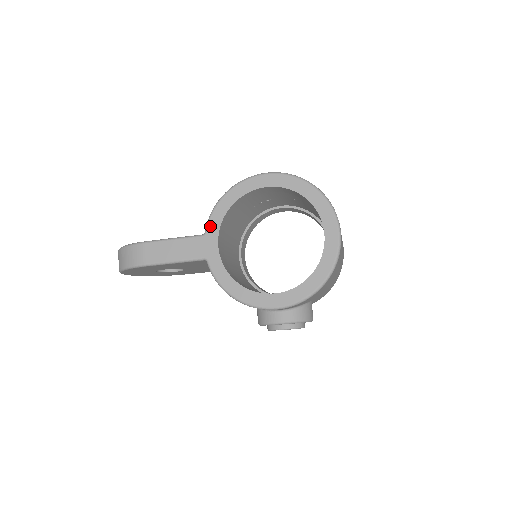
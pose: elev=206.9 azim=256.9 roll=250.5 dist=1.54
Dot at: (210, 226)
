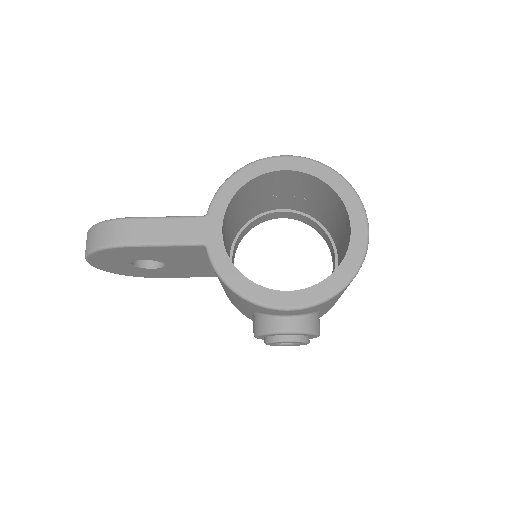
Dot at: (214, 206)
